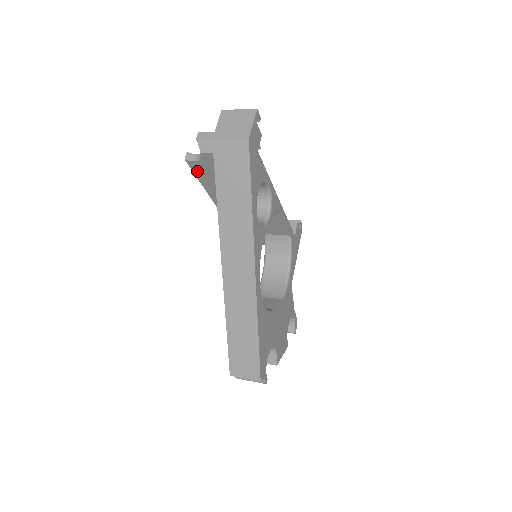
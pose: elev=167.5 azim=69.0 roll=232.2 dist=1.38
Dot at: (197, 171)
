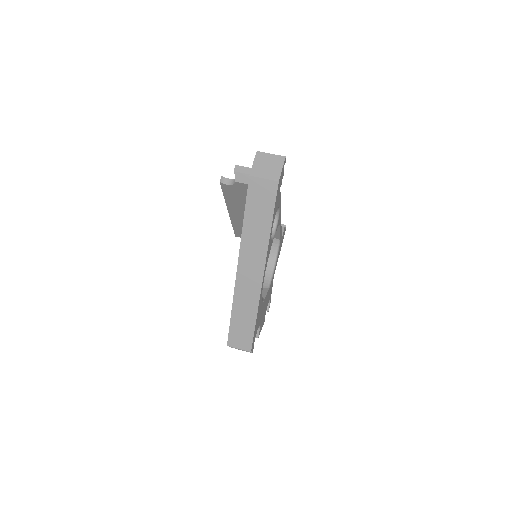
Dot at: (226, 190)
